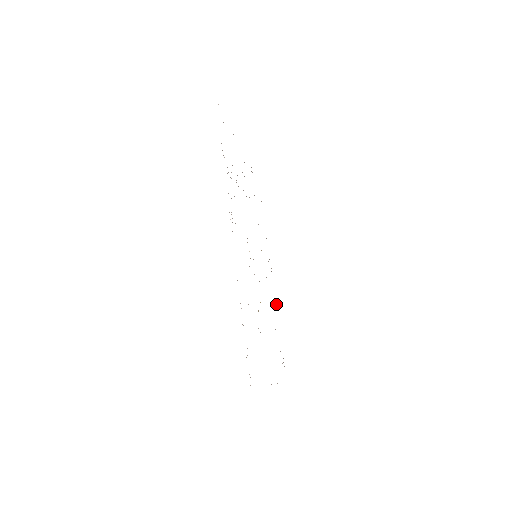
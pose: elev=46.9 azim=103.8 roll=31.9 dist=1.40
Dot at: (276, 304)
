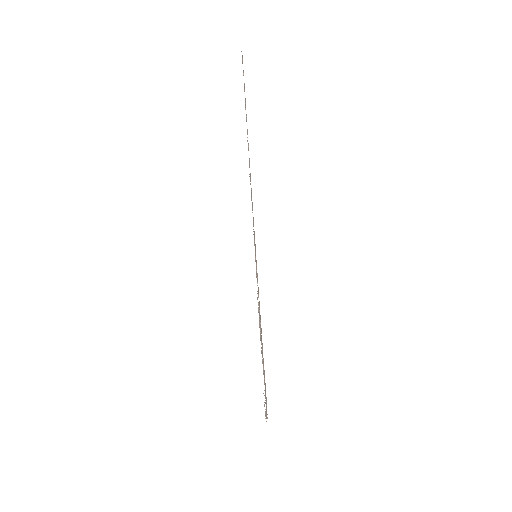
Dot at: occluded
